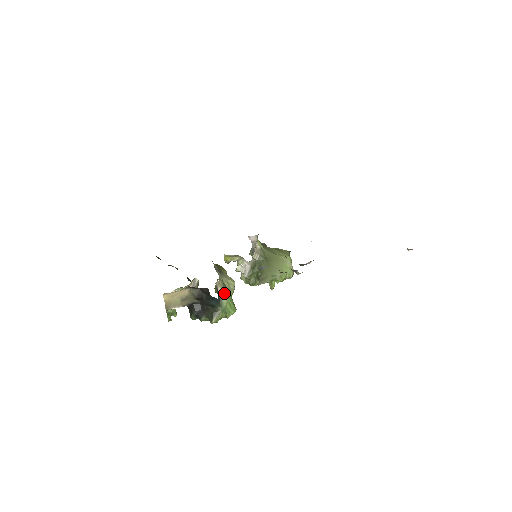
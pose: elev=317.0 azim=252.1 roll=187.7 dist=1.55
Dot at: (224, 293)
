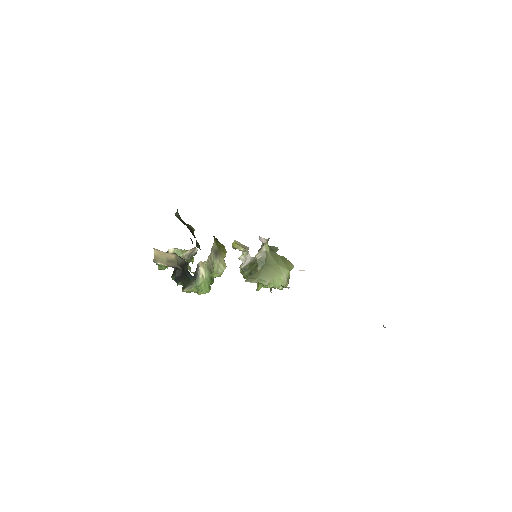
Dot at: (204, 273)
